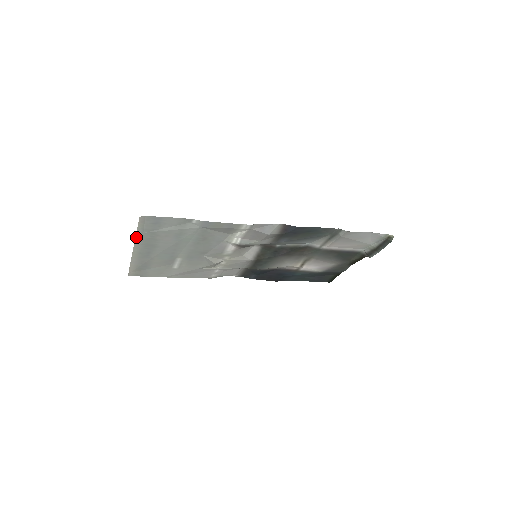
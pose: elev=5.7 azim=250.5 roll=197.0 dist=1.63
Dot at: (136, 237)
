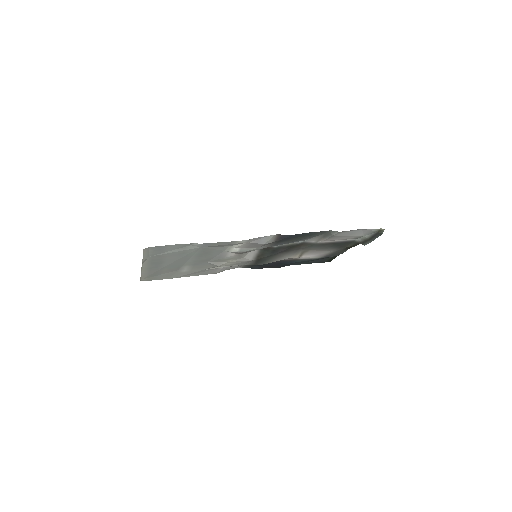
Dot at: (143, 260)
